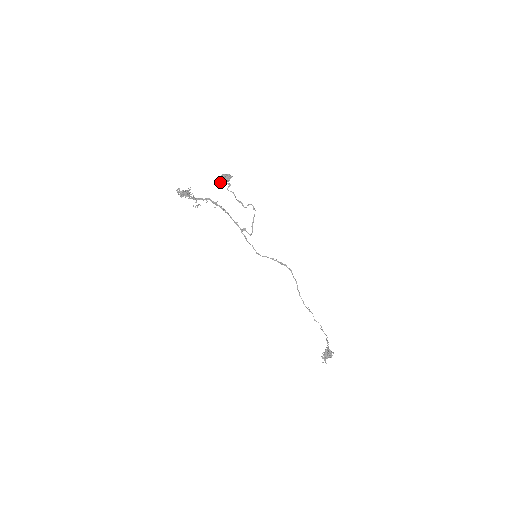
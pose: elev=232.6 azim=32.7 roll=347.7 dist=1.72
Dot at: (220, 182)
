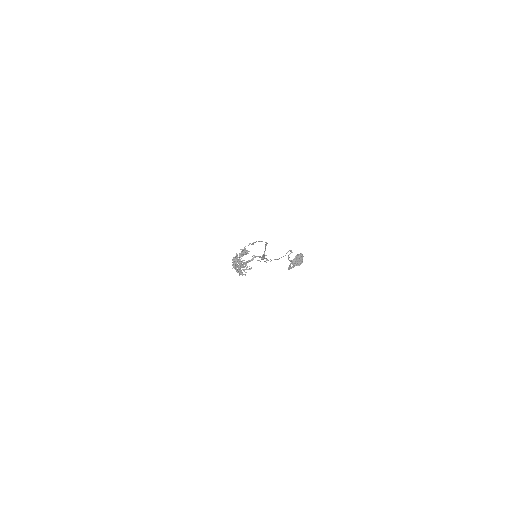
Dot at: occluded
